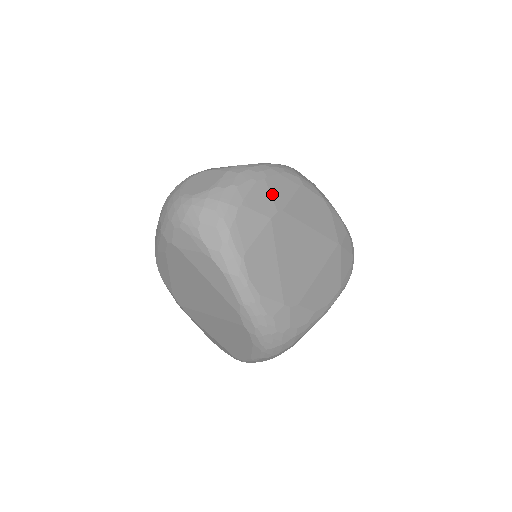
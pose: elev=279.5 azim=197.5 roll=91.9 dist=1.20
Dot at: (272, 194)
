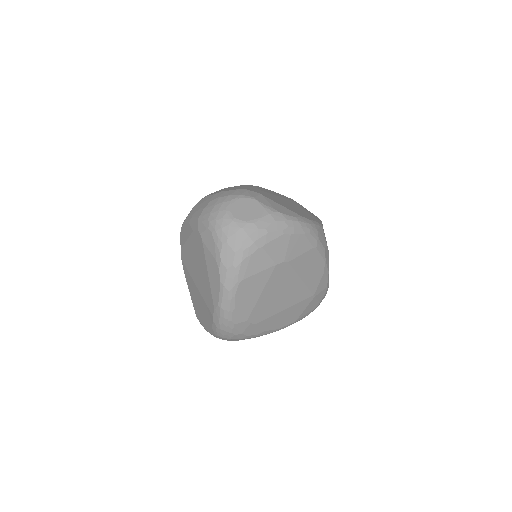
Dot at: (289, 247)
